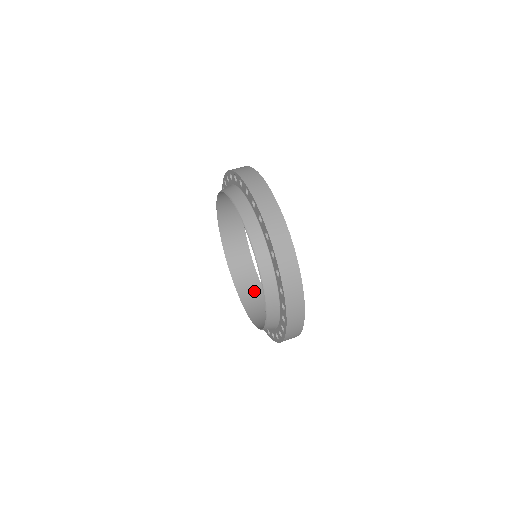
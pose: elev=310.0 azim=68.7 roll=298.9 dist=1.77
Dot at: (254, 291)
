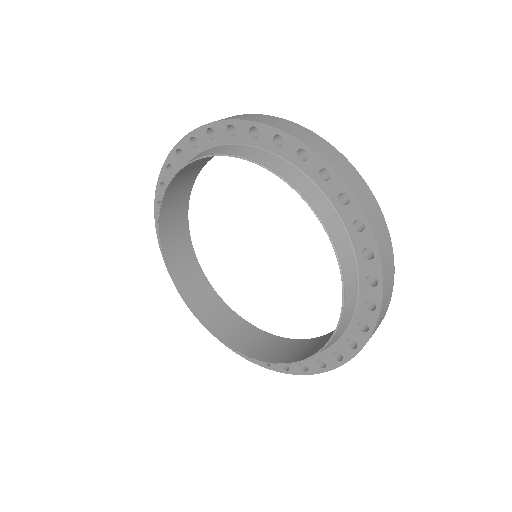
Dot at: (240, 329)
